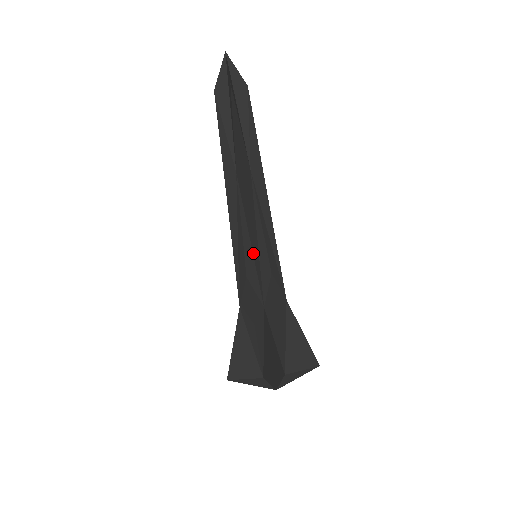
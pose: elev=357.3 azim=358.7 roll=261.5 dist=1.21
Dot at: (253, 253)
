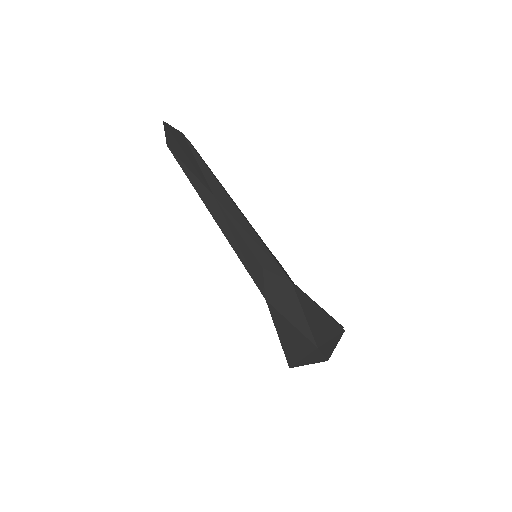
Dot at: (241, 260)
